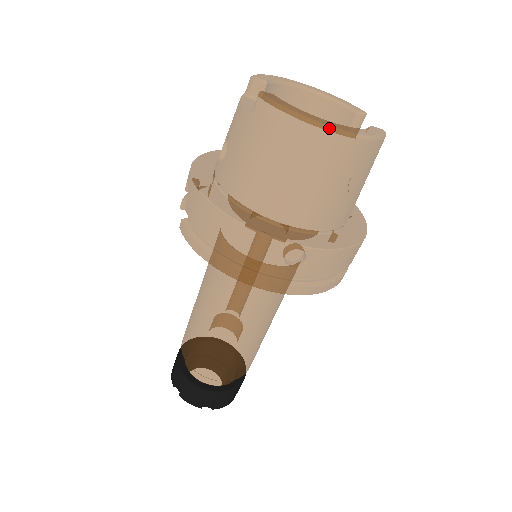
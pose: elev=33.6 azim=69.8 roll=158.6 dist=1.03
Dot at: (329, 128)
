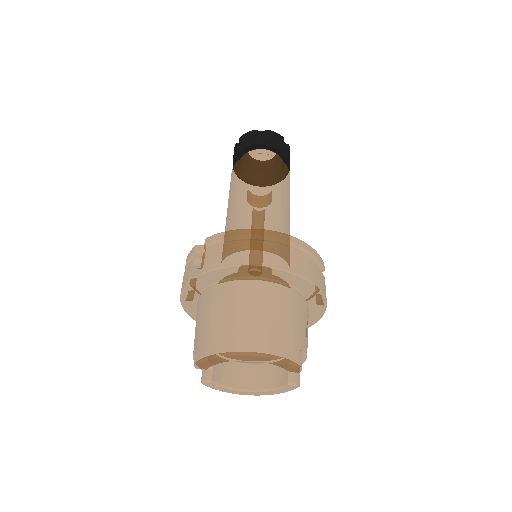
Dot at: occluded
